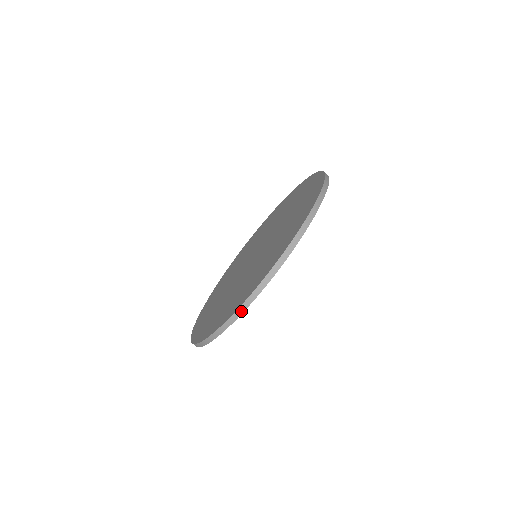
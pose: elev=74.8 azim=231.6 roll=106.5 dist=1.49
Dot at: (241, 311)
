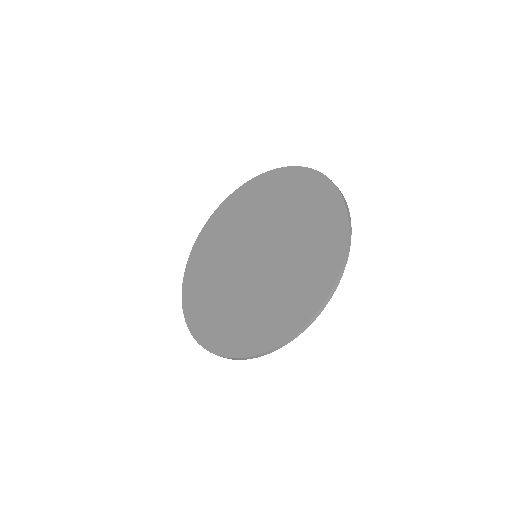
Dot at: (239, 359)
